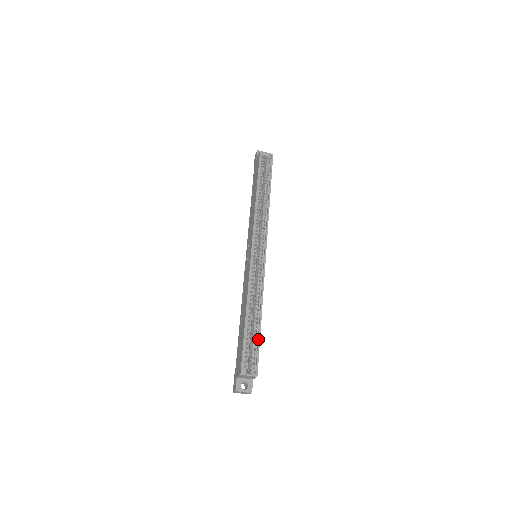
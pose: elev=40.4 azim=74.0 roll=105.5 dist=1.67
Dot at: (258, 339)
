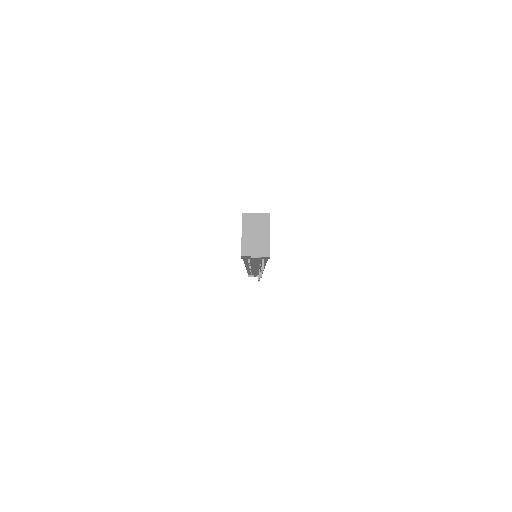
Dot at: occluded
